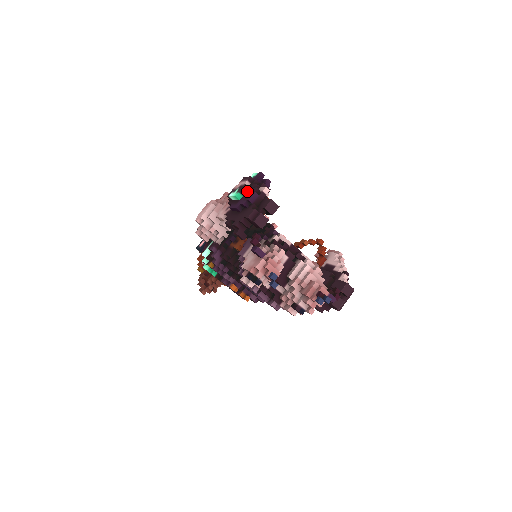
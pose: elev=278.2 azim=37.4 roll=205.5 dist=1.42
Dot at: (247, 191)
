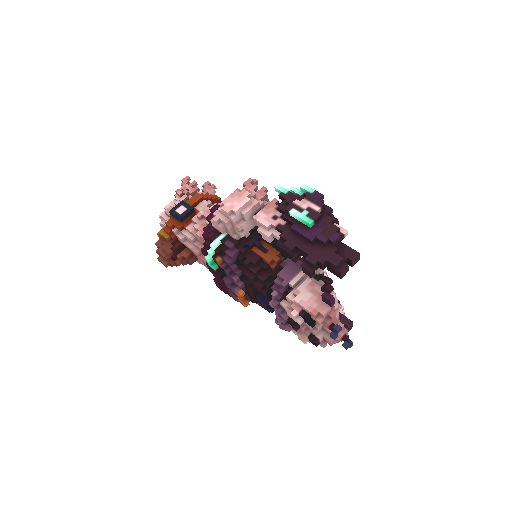
Dot at: (321, 222)
